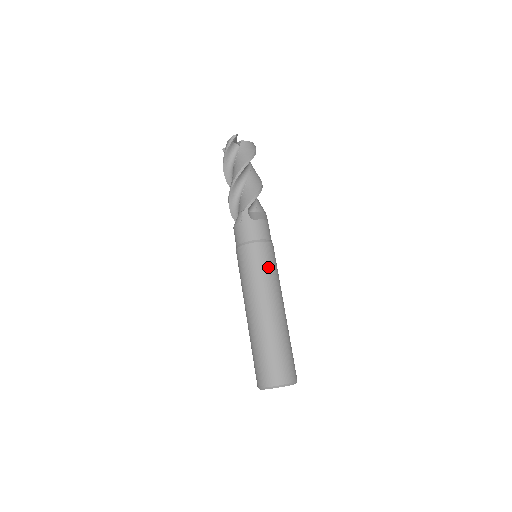
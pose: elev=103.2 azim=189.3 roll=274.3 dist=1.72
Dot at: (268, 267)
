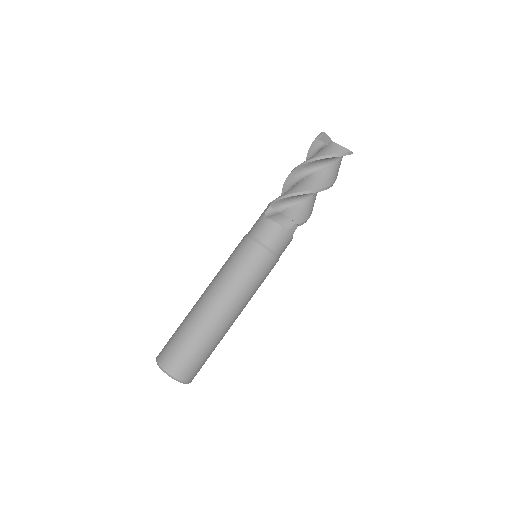
Dot at: (236, 264)
